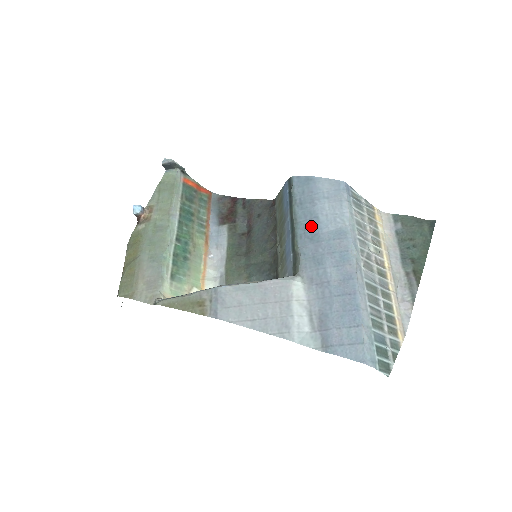
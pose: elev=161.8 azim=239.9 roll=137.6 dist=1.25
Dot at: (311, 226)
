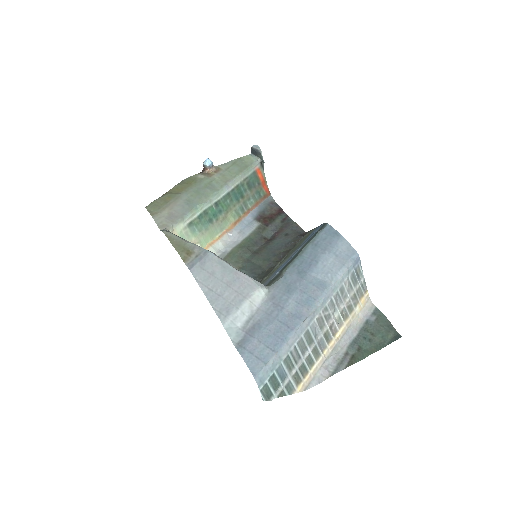
Dot at: (307, 264)
